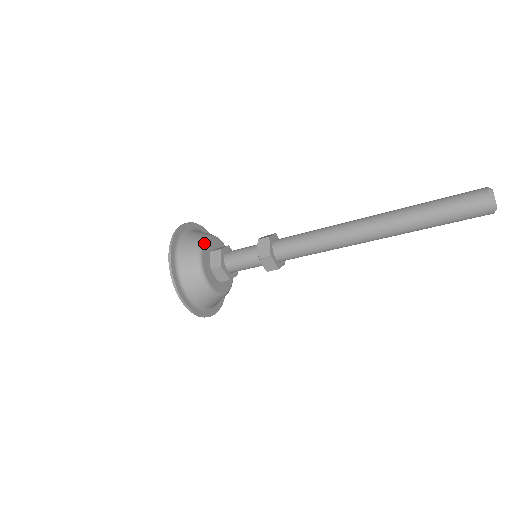
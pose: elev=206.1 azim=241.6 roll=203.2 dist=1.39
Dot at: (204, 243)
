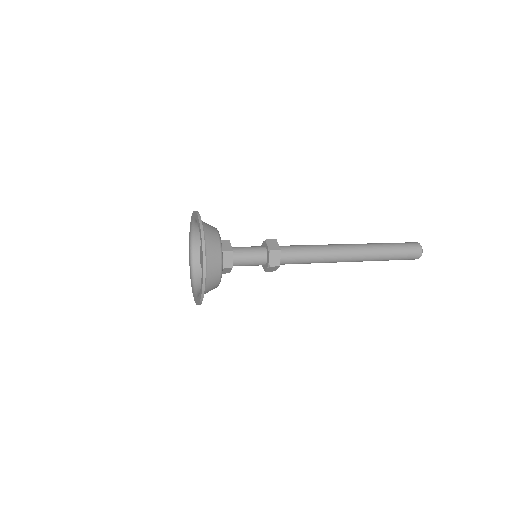
Dot at: occluded
